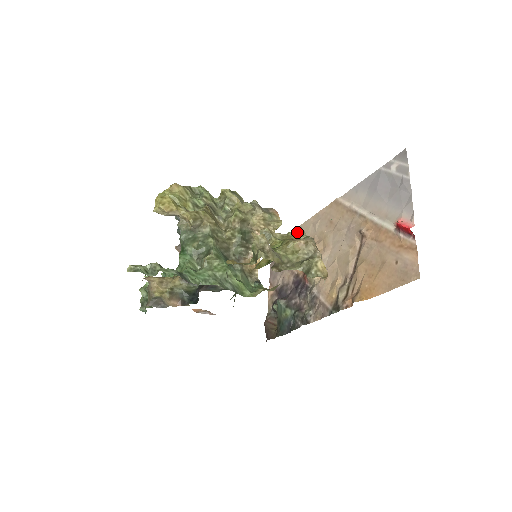
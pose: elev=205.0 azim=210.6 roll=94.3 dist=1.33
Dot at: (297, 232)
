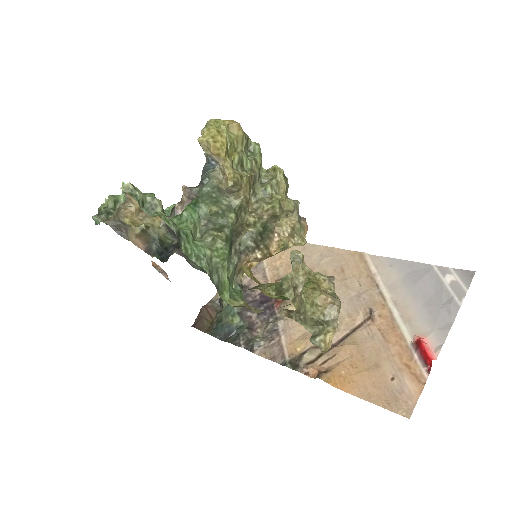
Dot at: (327, 280)
